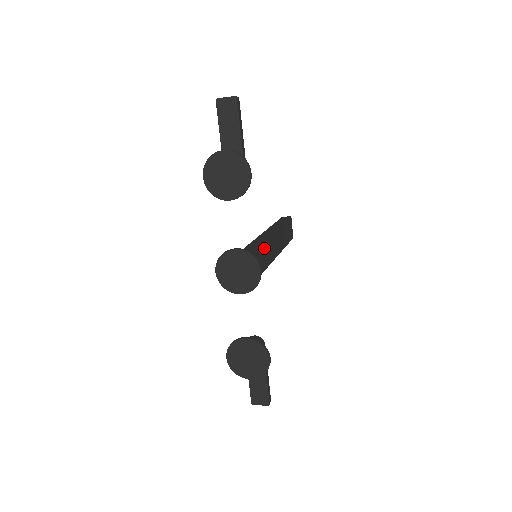
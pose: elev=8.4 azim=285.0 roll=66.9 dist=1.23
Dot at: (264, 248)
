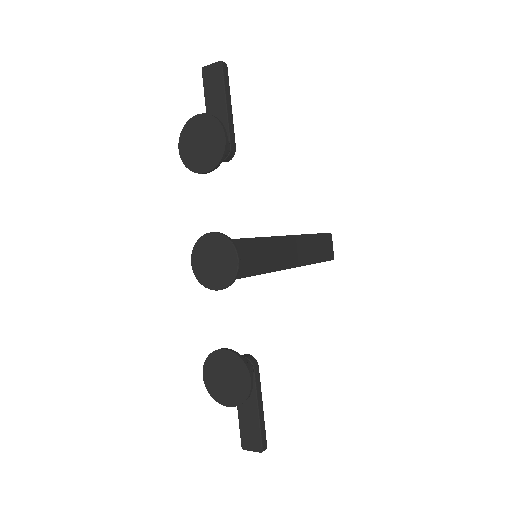
Dot at: (266, 246)
